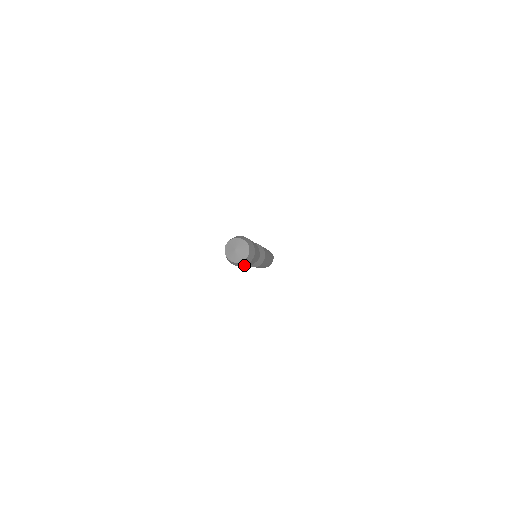
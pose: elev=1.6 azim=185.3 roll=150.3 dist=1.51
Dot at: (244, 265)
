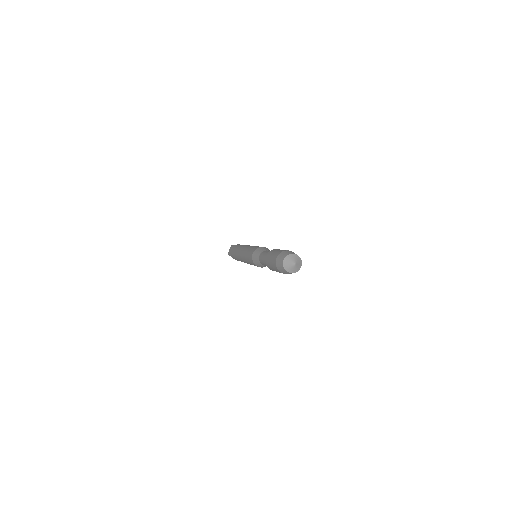
Dot at: occluded
